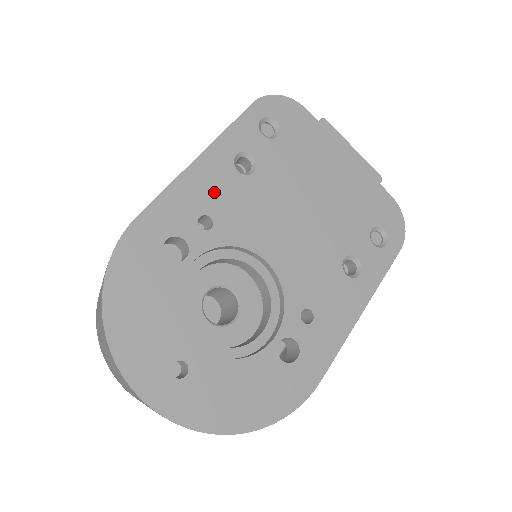
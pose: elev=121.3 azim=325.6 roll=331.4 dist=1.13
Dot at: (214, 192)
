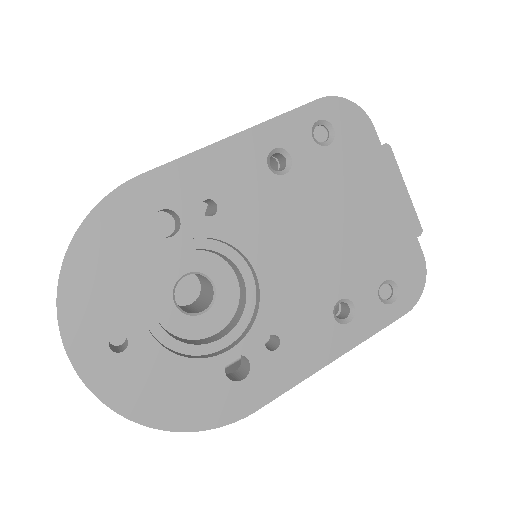
Dot at: (232, 179)
